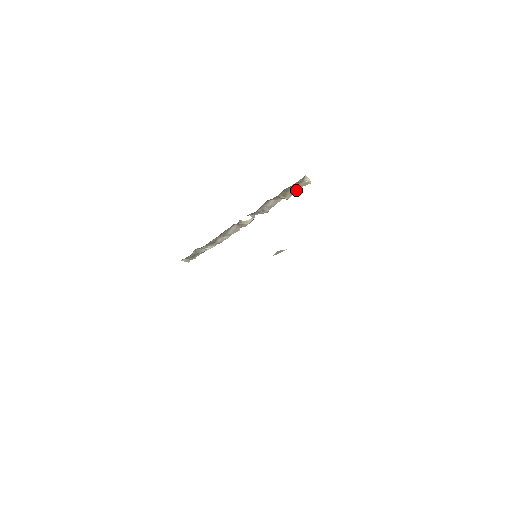
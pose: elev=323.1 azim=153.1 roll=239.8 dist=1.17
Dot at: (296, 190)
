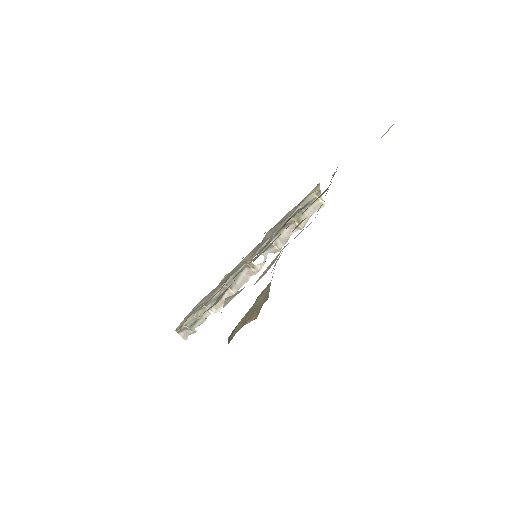
Dot at: (311, 215)
